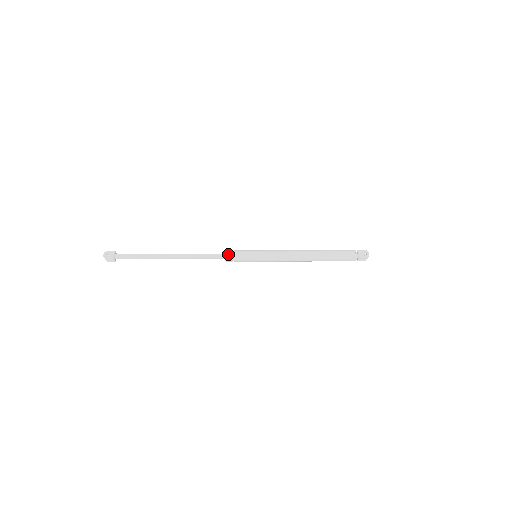
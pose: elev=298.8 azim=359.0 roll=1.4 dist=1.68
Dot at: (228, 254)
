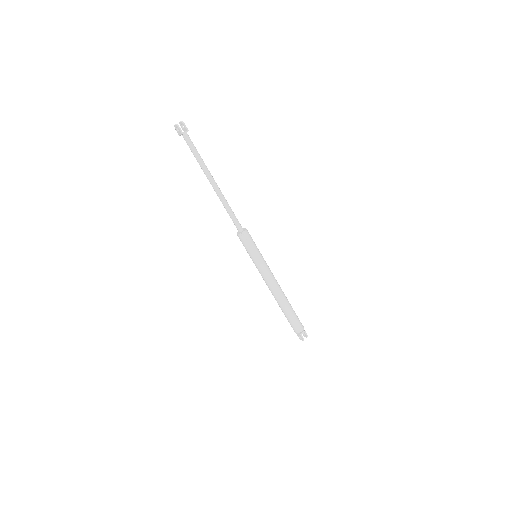
Dot at: occluded
